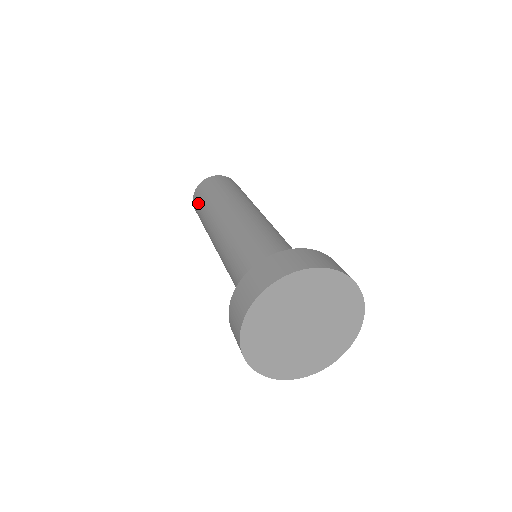
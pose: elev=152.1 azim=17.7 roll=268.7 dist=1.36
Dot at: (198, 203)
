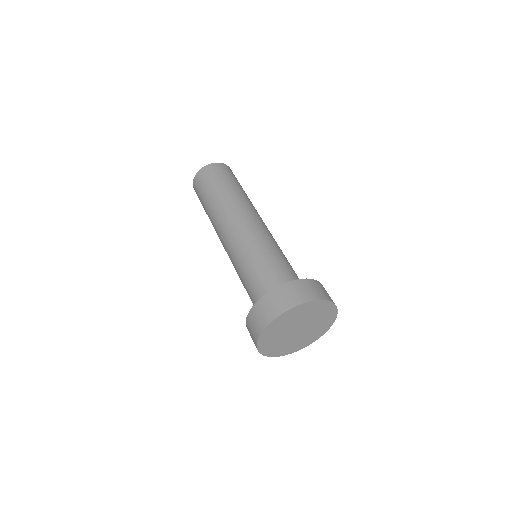
Dot at: (214, 178)
